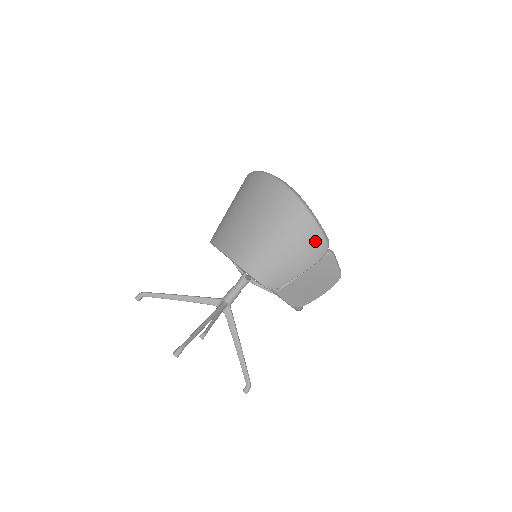
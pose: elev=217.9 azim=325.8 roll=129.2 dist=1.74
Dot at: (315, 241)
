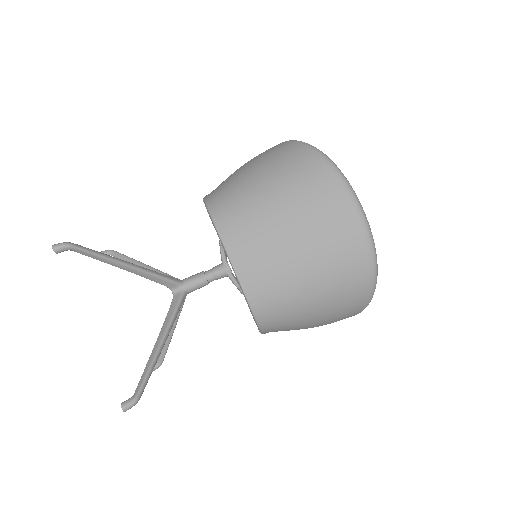
Dot at: (349, 316)
